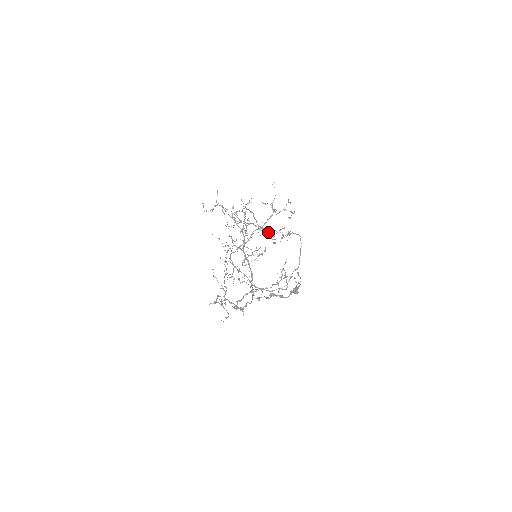
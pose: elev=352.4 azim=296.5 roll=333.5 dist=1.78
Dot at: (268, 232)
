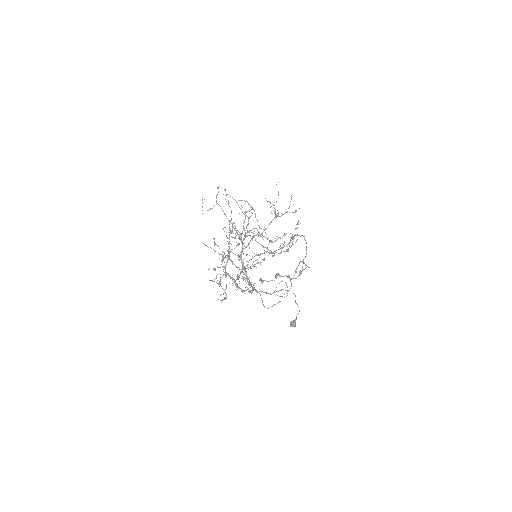
Dot at: (268, 238)
